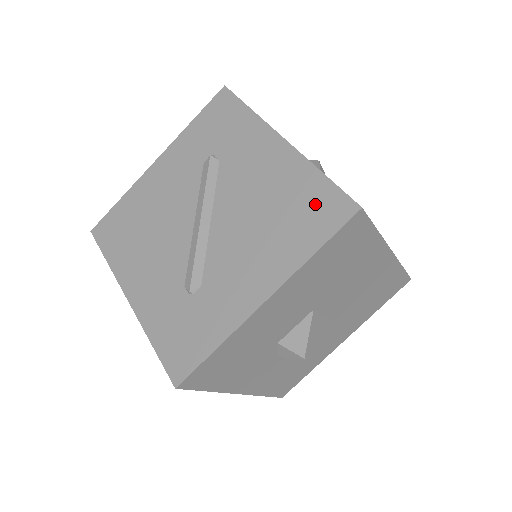
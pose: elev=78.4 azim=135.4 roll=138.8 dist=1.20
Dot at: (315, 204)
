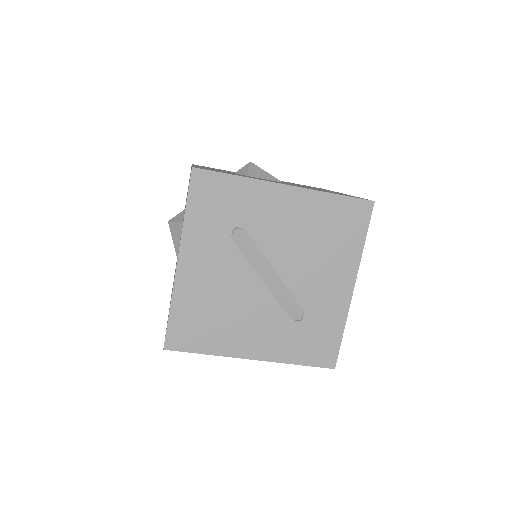
Dot at: (344, 216)
